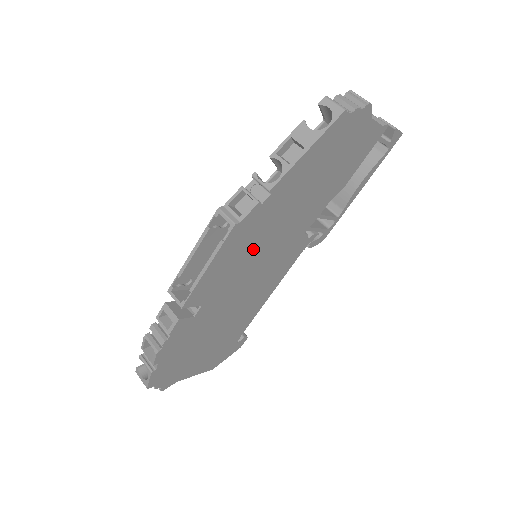
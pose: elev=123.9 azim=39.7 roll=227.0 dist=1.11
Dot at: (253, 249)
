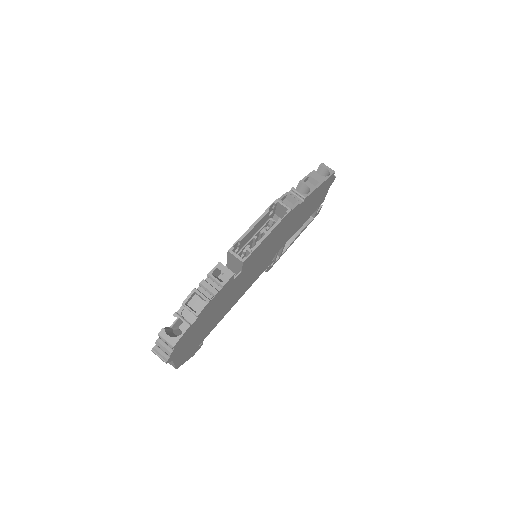
Dot at: (273, 241)
